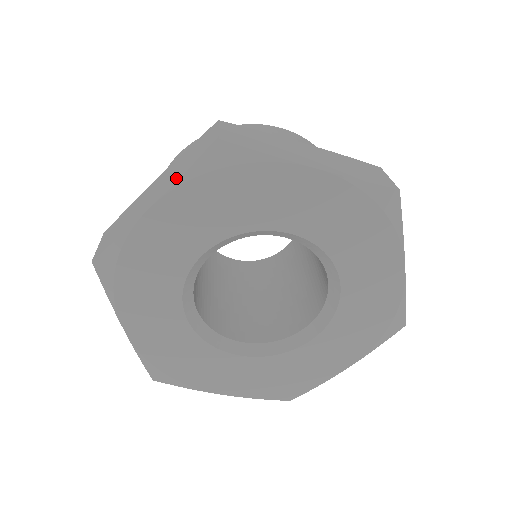
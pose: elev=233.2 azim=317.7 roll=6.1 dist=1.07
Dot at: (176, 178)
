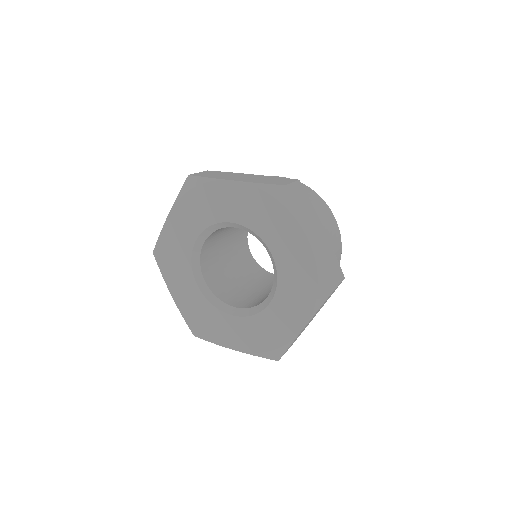
Dot at: (254, 181)
